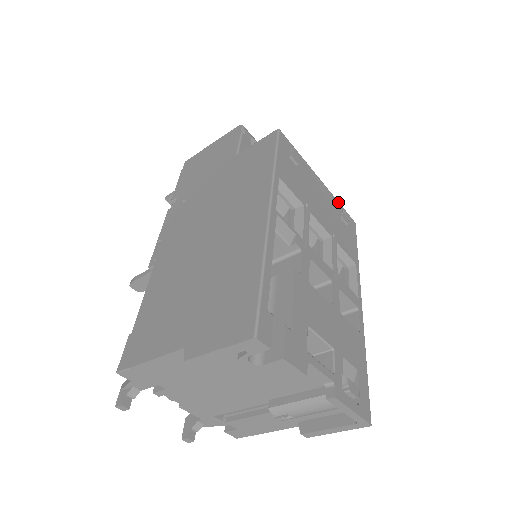
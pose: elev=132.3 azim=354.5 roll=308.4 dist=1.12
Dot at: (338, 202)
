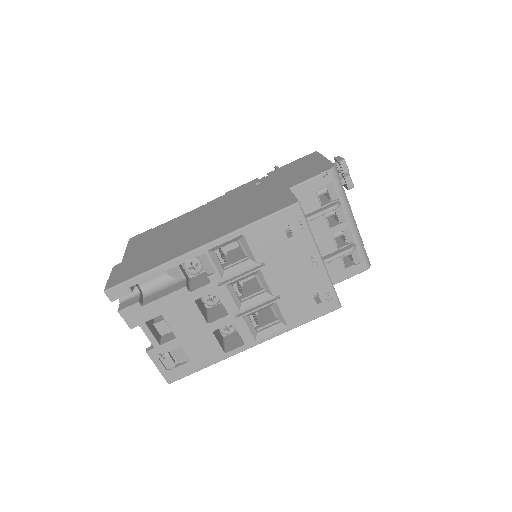
Dot at: (330, 283)
